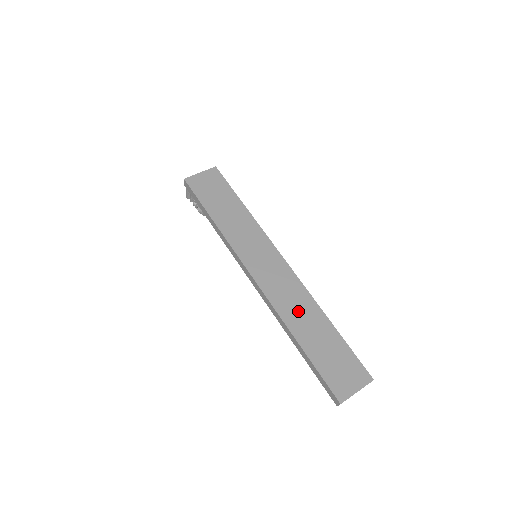
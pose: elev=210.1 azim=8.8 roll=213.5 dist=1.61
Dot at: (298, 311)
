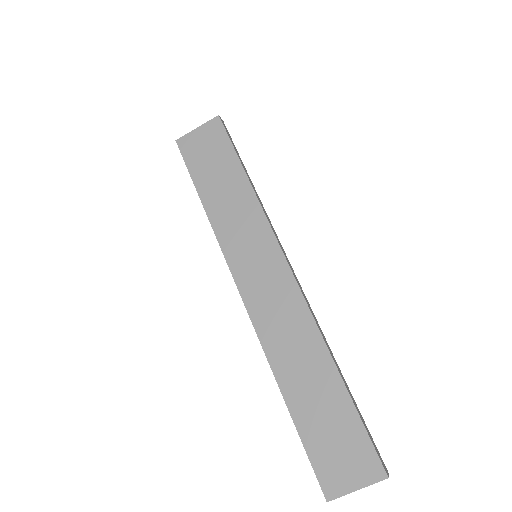
Dot at: (293, 351)
